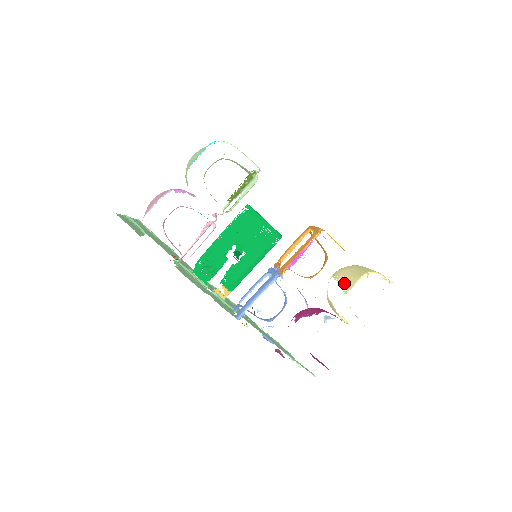
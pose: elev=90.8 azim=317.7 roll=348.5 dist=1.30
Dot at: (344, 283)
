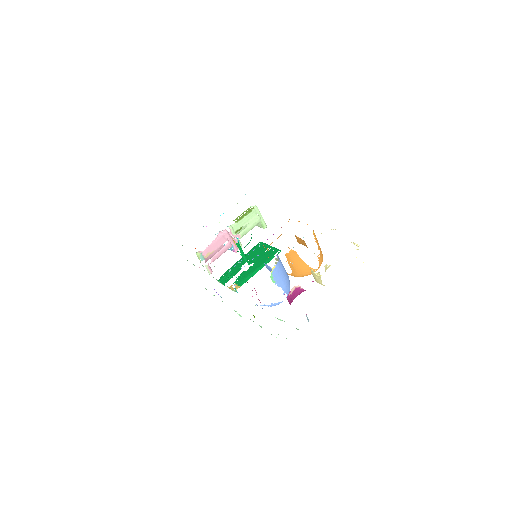
Dot at: occluded
